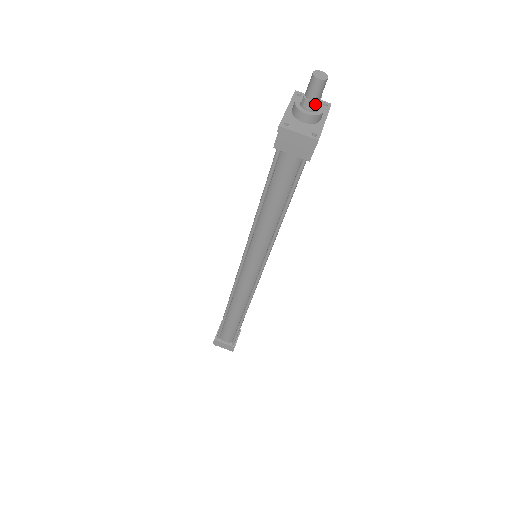
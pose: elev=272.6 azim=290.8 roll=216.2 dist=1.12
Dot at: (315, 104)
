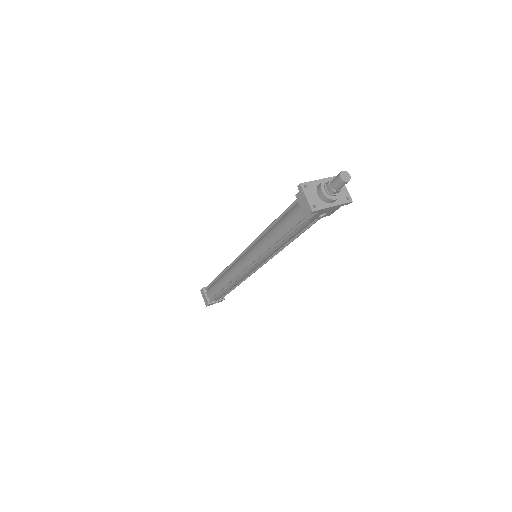
Dot at: (331, 190)
